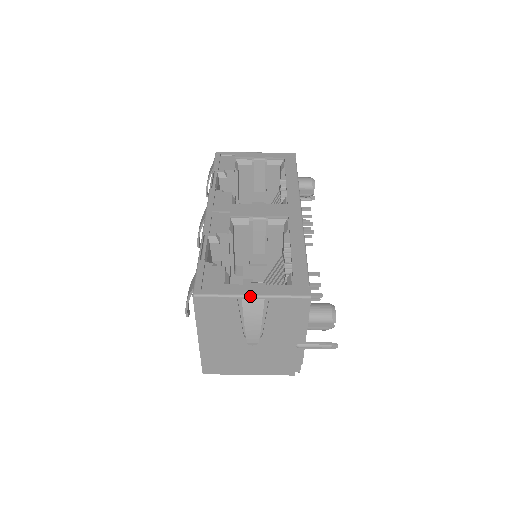
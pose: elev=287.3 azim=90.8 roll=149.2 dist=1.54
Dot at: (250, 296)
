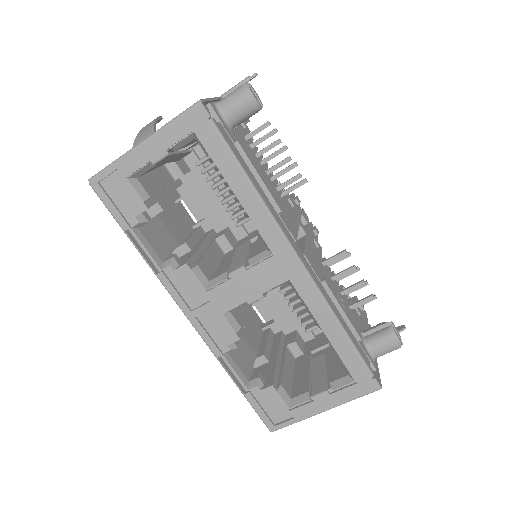
Dot at: occluded
